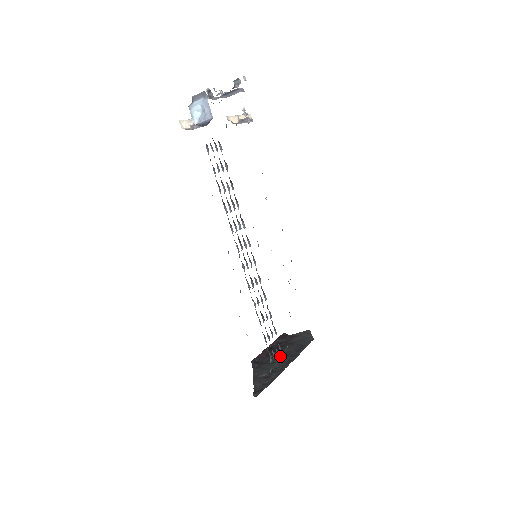
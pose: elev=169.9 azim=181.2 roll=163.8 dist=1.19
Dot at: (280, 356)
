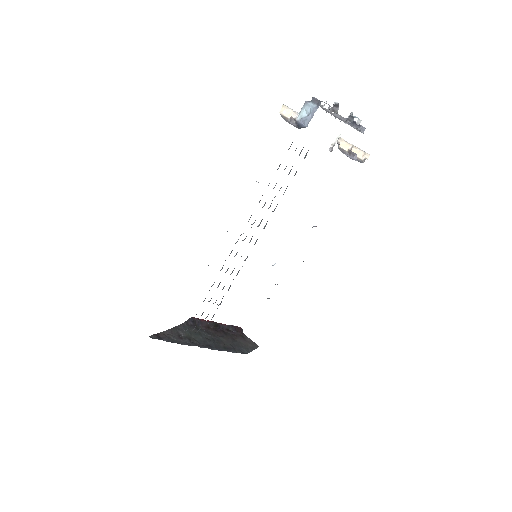
Dot at: (212, 336)
